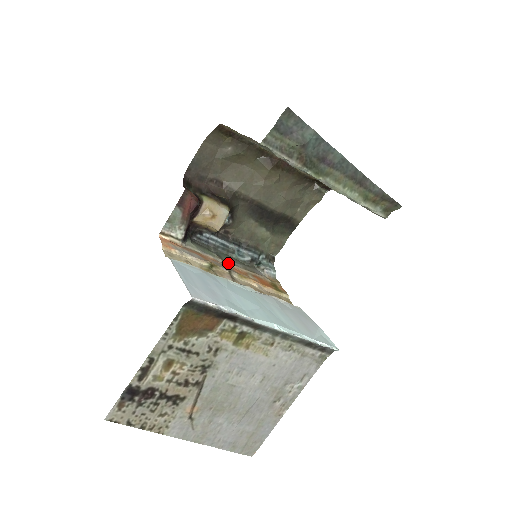
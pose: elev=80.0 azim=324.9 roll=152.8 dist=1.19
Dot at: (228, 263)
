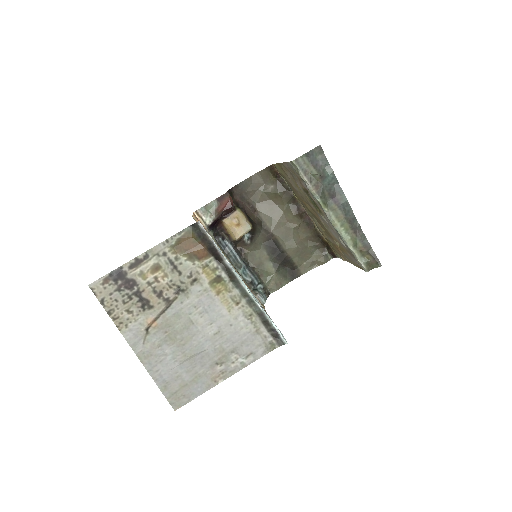
Dot at: (232, 265)
